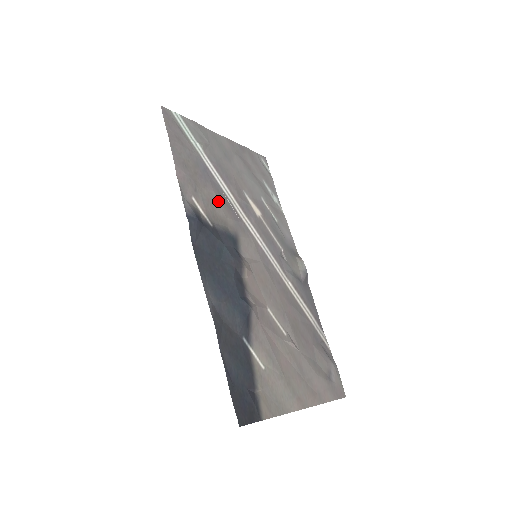
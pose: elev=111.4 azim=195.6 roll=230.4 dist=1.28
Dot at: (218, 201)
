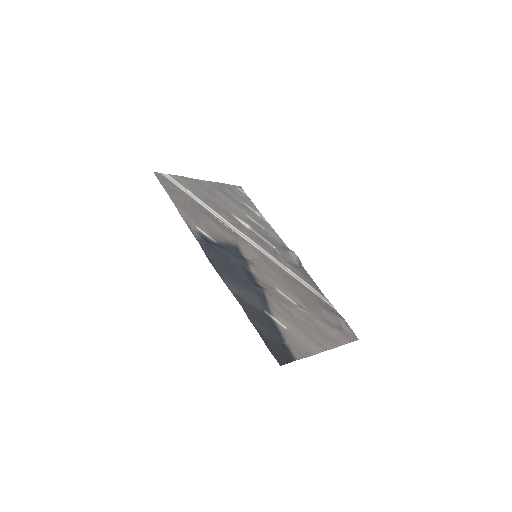
Dot at: (215, 225)
